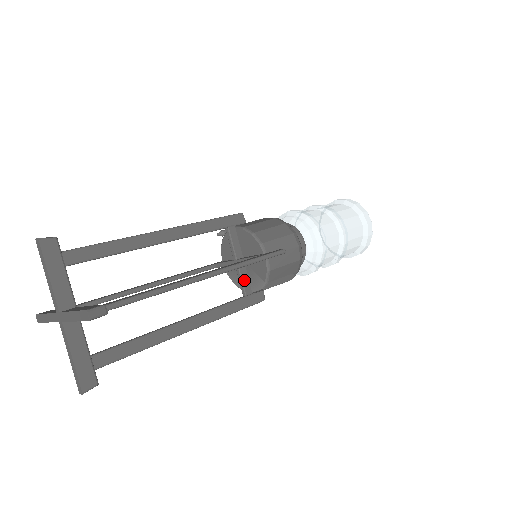
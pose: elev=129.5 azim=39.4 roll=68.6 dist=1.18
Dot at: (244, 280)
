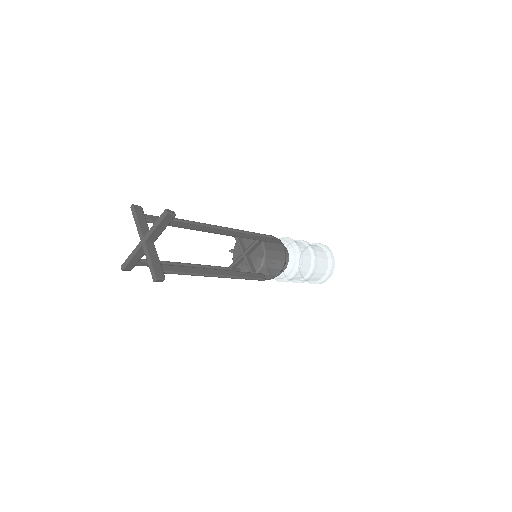
Dot at: (250, 264)
